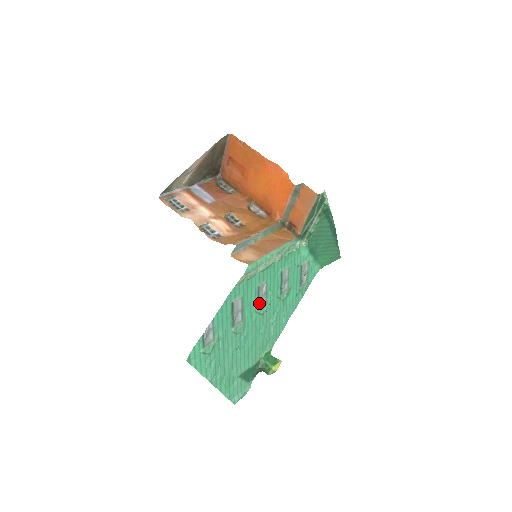
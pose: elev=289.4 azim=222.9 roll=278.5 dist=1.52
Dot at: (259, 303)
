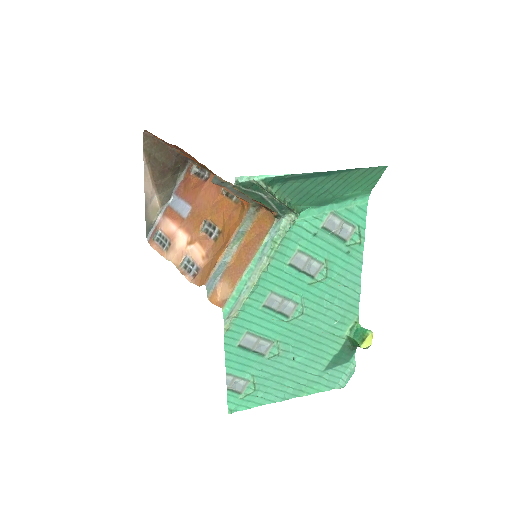
Dot at: (283, 312)
